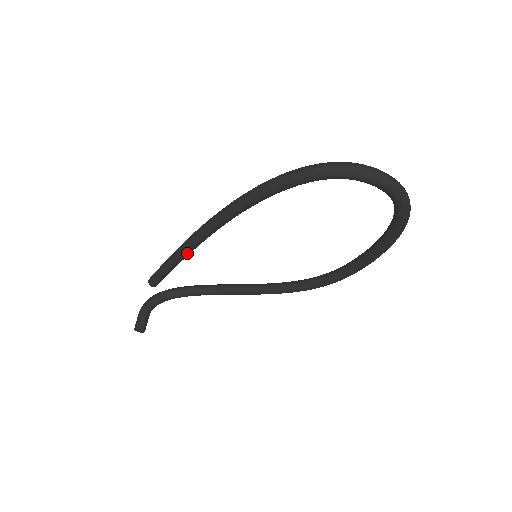
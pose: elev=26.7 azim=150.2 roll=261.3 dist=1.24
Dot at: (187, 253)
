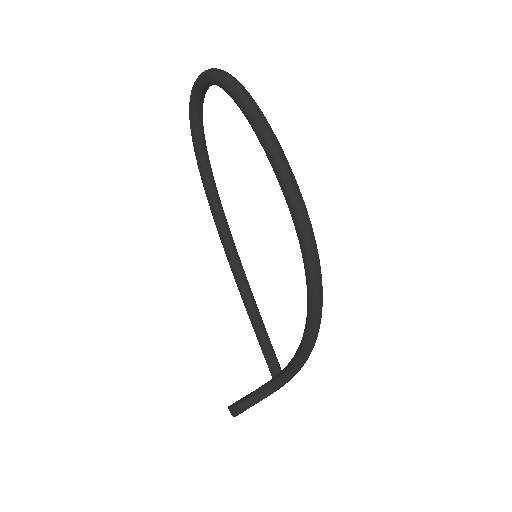
Dot at: (243, 296)
